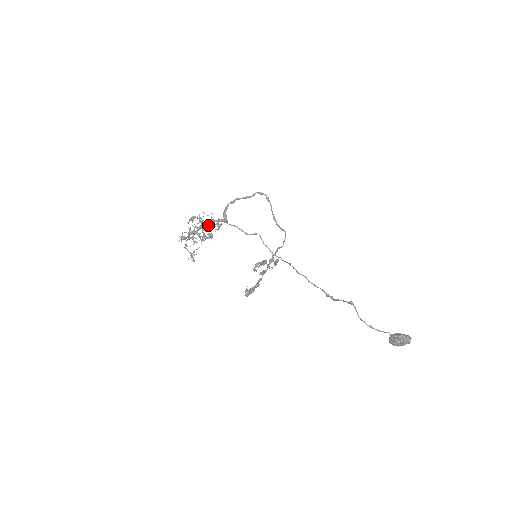
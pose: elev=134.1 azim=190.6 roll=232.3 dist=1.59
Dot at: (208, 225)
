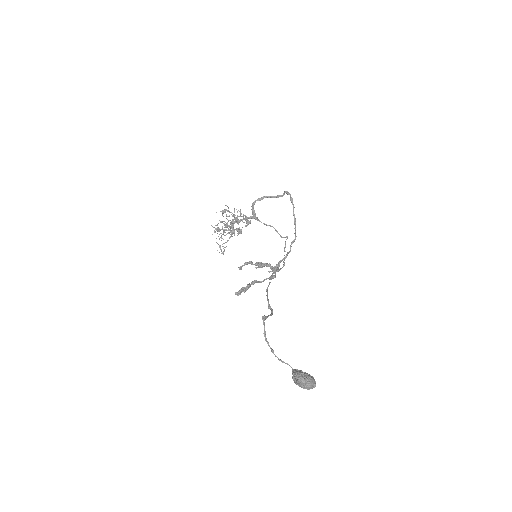
Dot at: (236, 220)
